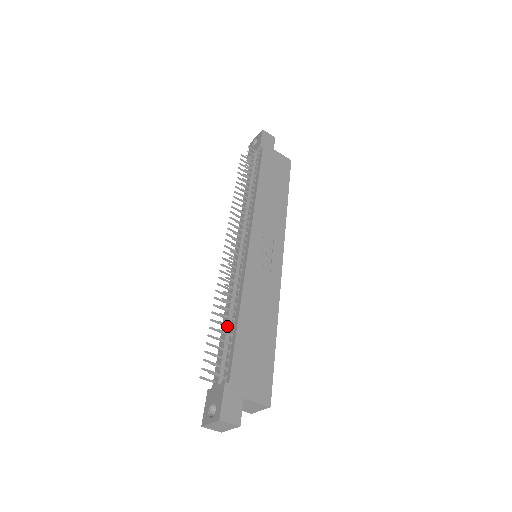
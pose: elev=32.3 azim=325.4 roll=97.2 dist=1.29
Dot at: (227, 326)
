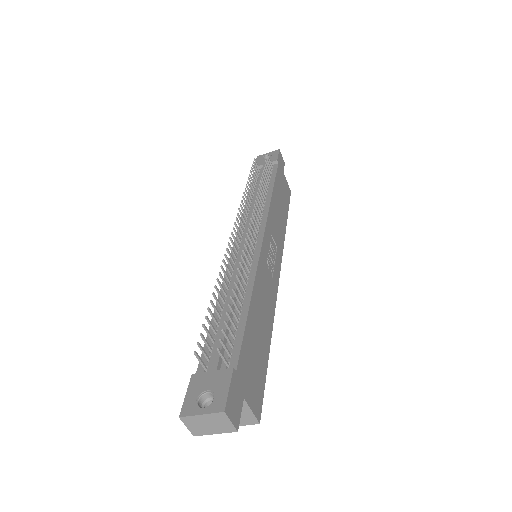
Dot at: (235, 307)
